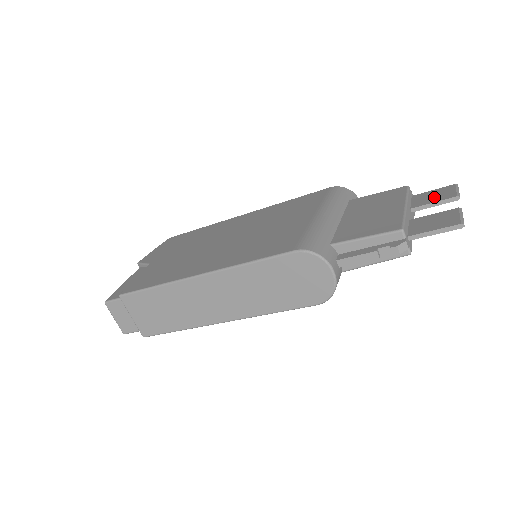
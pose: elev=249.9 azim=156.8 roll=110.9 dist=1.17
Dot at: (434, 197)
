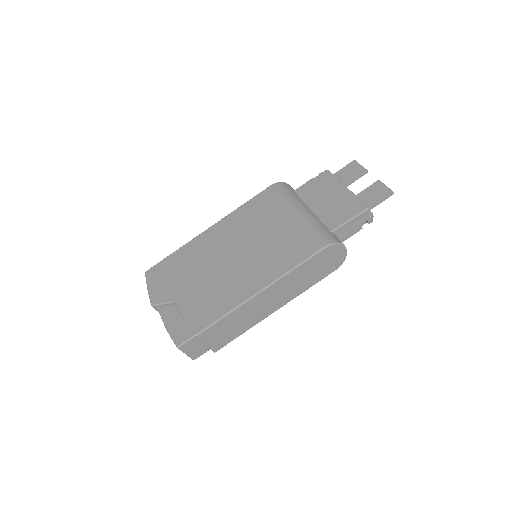
Dot at: (351, 174)
